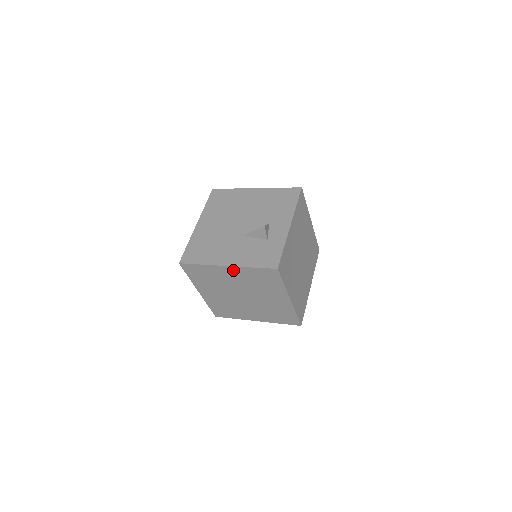
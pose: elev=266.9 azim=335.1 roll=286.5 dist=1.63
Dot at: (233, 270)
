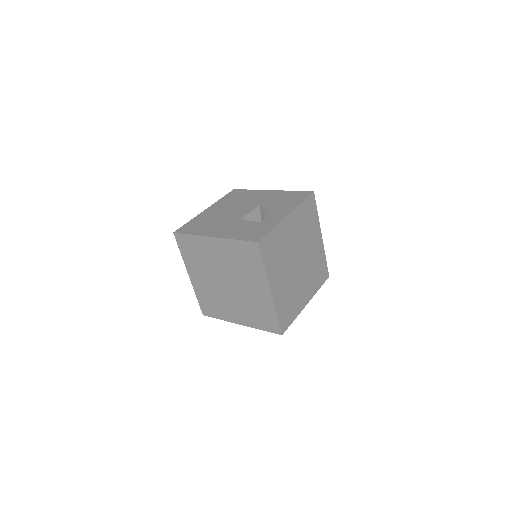
Dot at: (219, 243)
